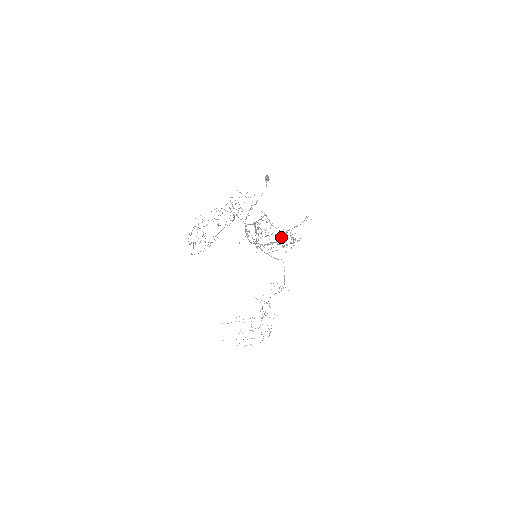
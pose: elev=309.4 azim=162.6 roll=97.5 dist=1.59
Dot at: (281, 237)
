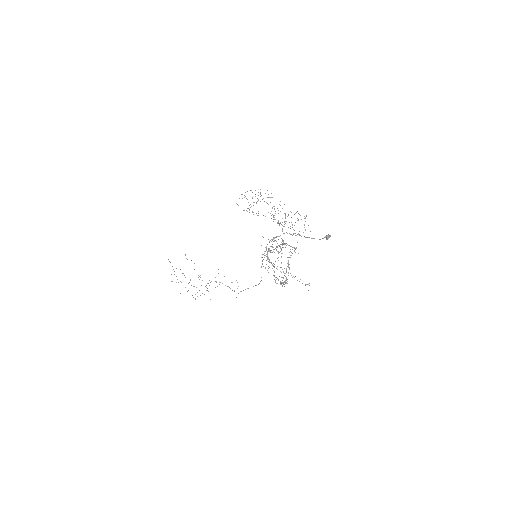
Dot at: occluded
